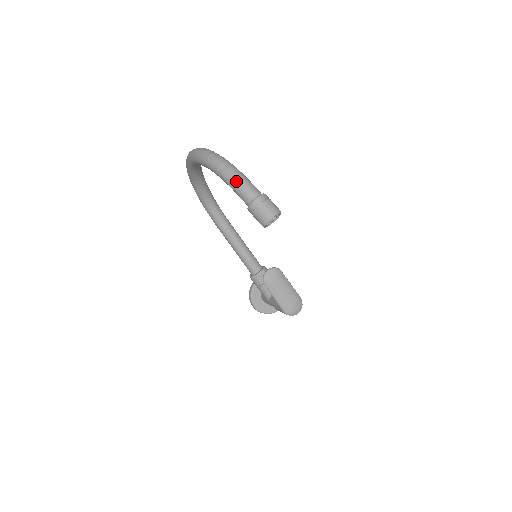
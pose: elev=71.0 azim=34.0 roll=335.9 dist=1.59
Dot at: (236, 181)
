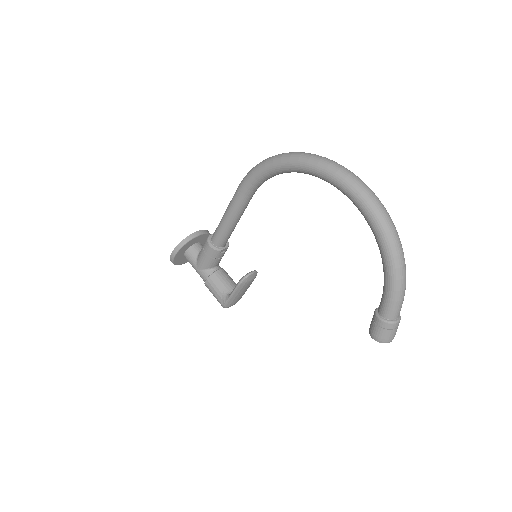
Dot at: (401, 296)
